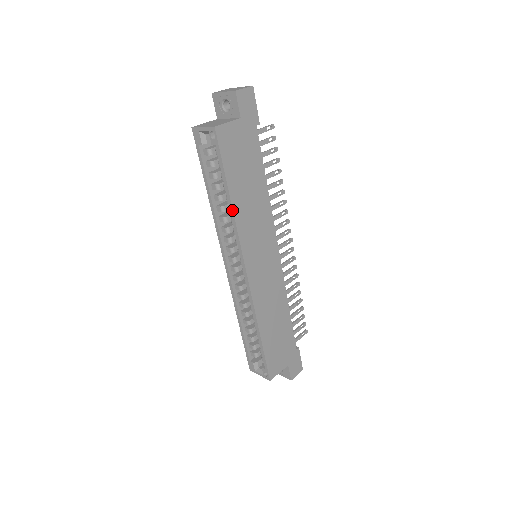
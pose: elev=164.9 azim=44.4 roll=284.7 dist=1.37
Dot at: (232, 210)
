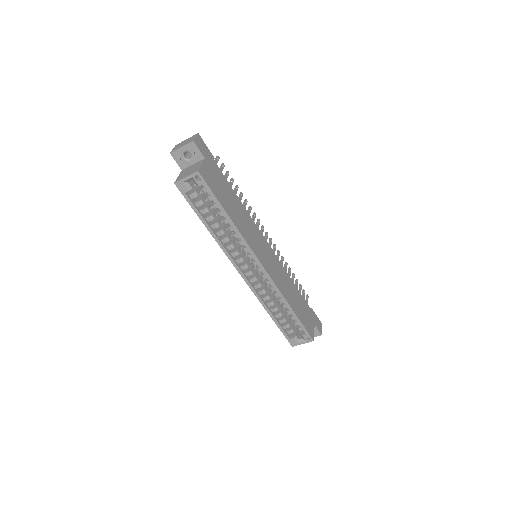
Dot at: (235, 226)
